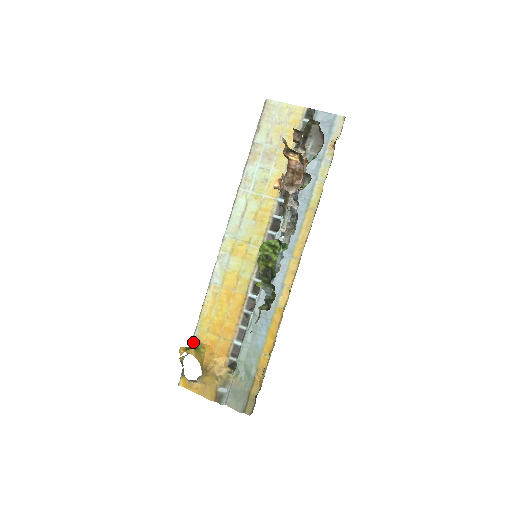
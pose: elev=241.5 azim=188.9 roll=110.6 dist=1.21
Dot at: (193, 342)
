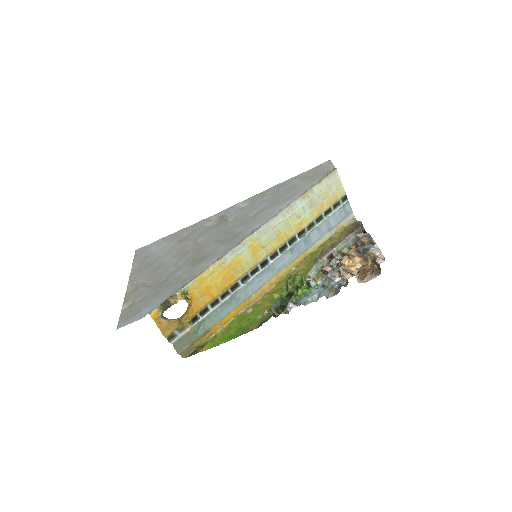
Dot at: (183, 290)
